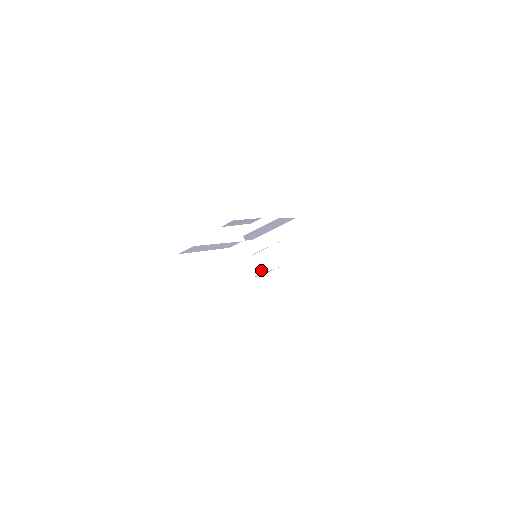
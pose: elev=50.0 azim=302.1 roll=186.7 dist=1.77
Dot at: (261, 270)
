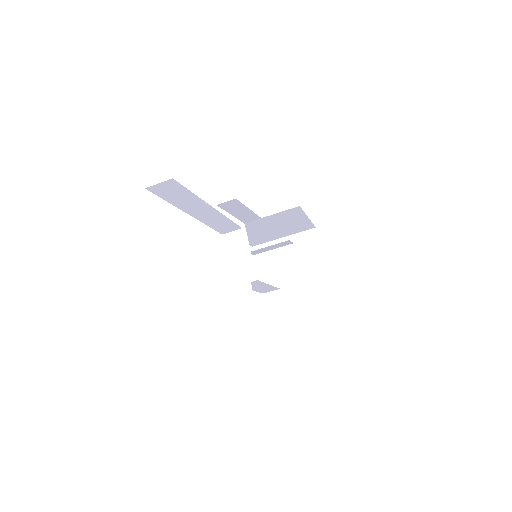
Dot at: (258, 278)
